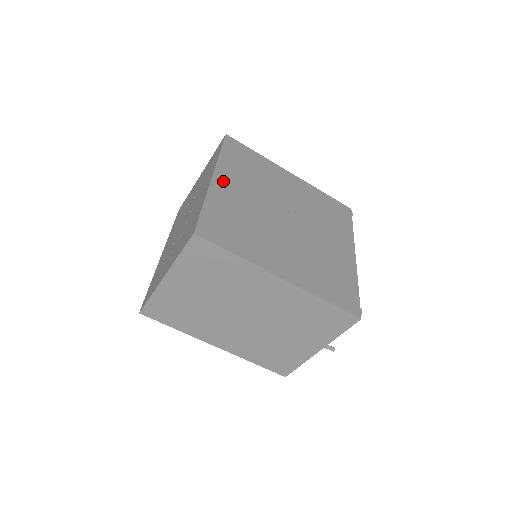
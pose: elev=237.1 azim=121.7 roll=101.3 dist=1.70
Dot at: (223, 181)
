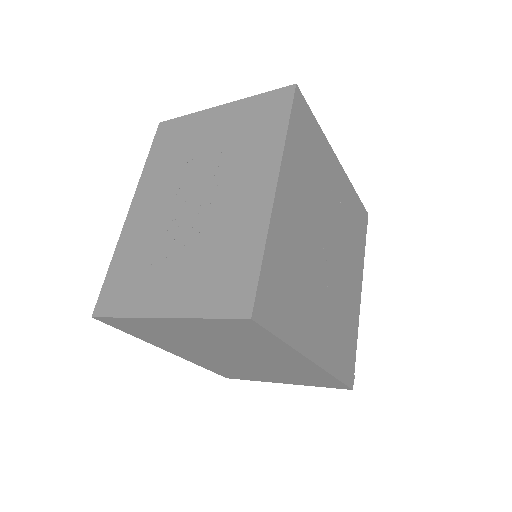
Dot at: (285, 194)
